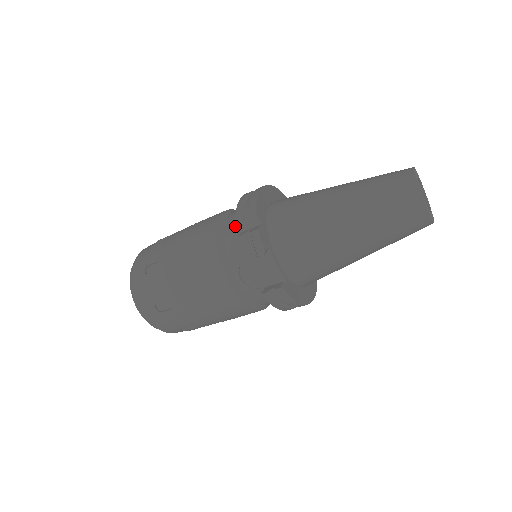
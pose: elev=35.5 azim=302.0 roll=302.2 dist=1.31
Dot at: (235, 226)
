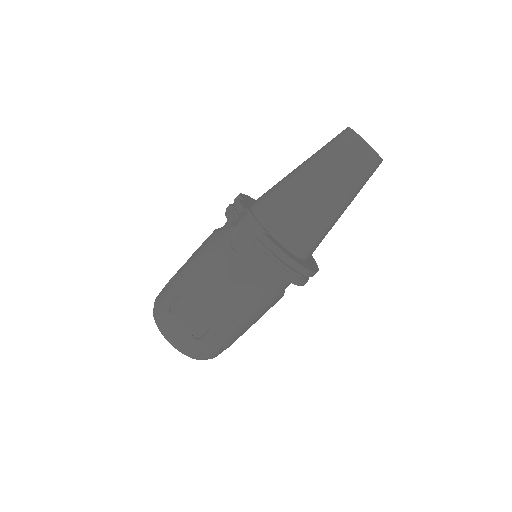
Dot at: occluded
